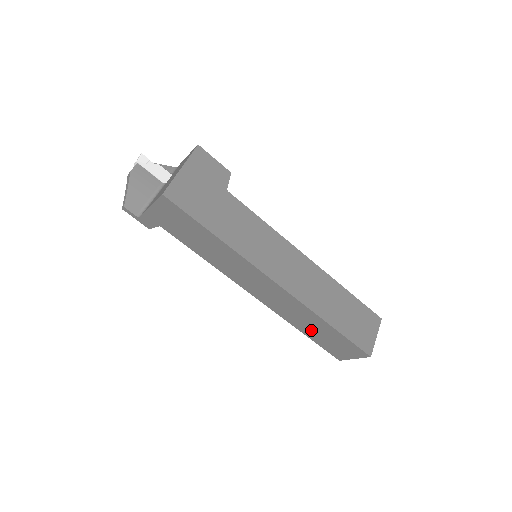
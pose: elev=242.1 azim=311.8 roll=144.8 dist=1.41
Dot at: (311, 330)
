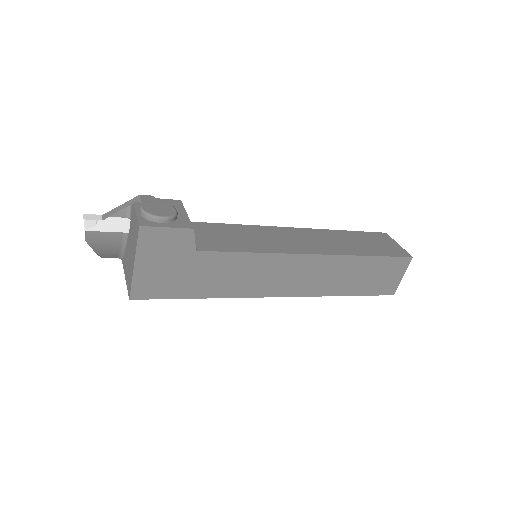
Dot at: occluded
